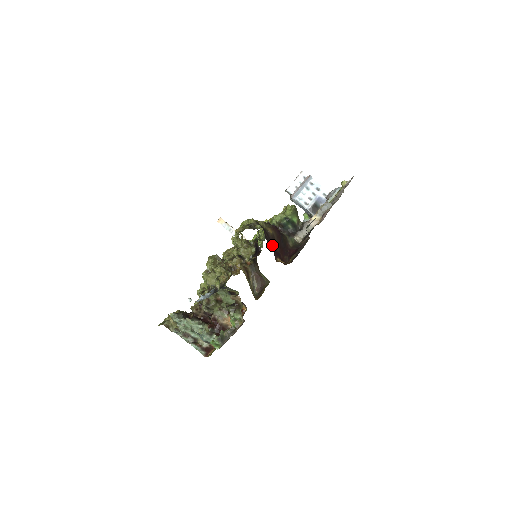
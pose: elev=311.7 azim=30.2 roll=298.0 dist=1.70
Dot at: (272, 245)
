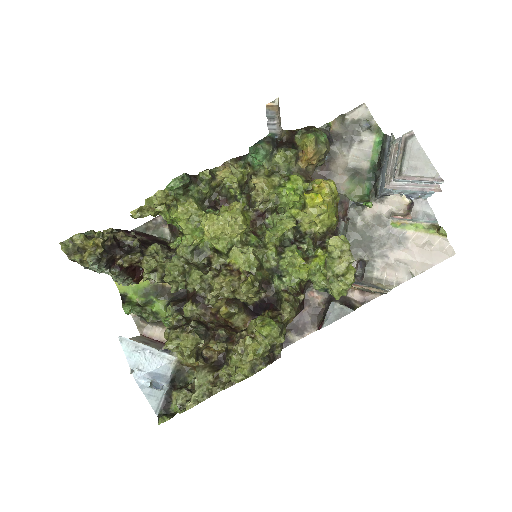
Dot at: occluded
